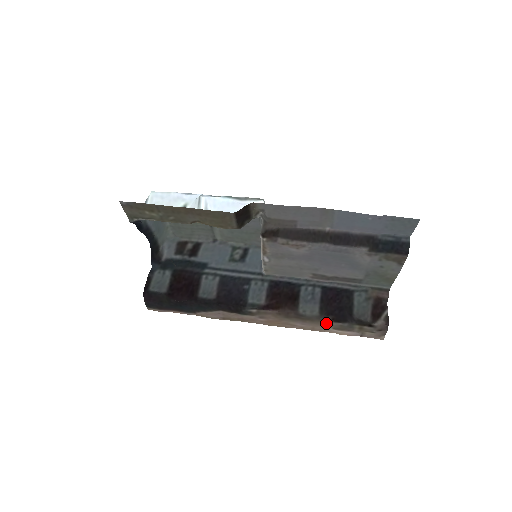
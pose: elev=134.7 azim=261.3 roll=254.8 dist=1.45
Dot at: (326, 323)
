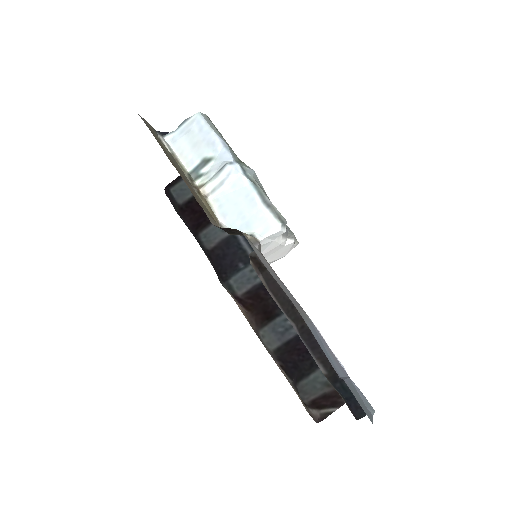
Dot at: (275, 361)
